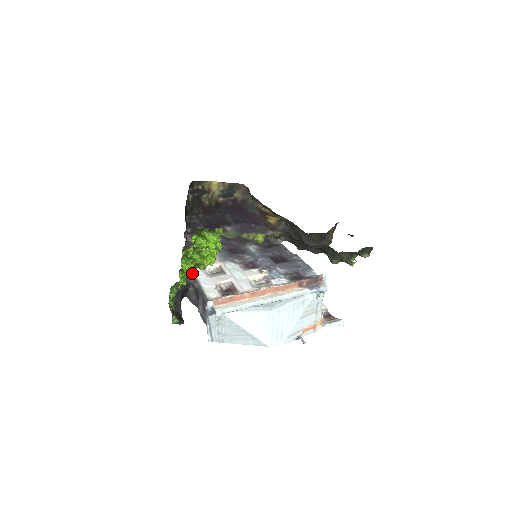
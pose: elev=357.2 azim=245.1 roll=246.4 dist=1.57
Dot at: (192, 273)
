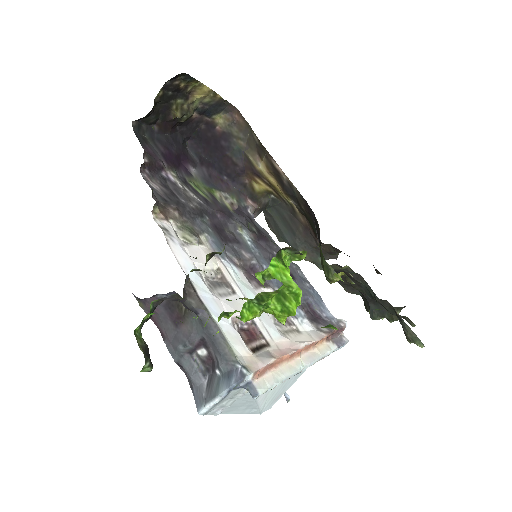
Dot at: (189, 282)
